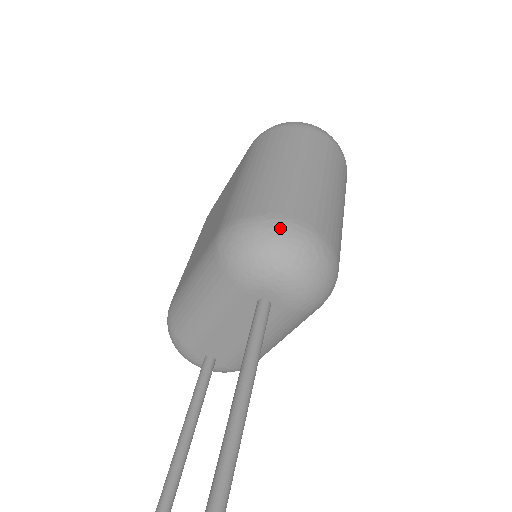
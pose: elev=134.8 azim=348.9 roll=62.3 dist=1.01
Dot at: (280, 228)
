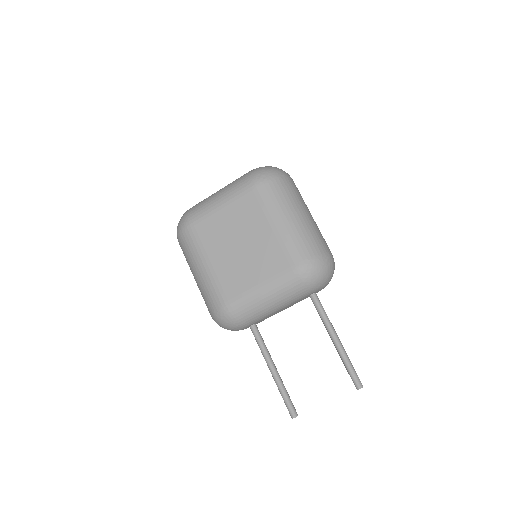
Dot at: (329, 261)
